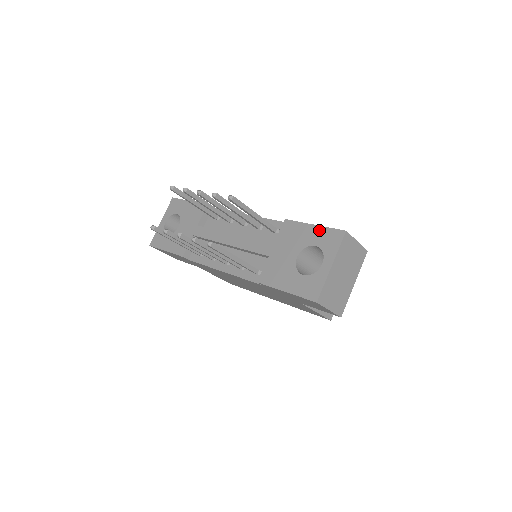
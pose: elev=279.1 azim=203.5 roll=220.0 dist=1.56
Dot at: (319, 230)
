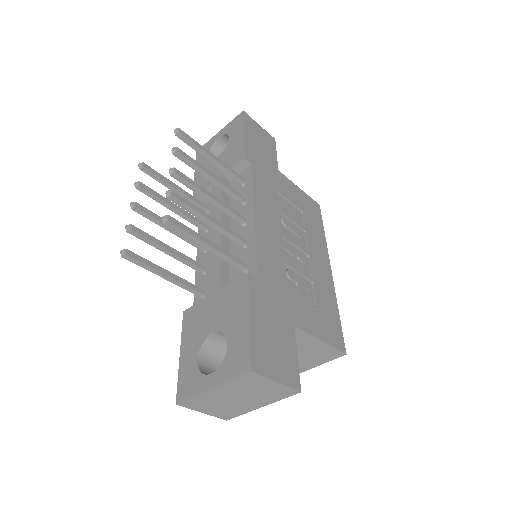
Dot at: (244, 331)
